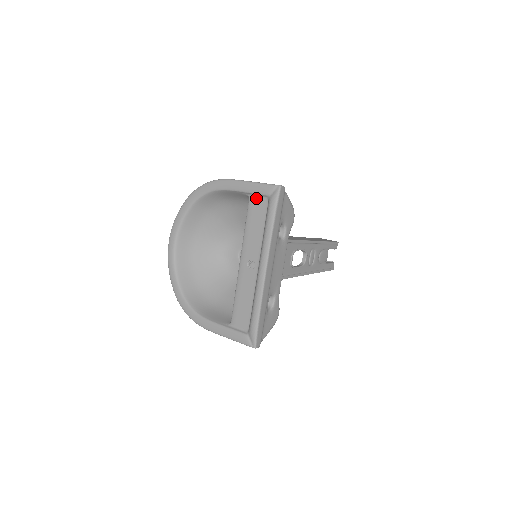
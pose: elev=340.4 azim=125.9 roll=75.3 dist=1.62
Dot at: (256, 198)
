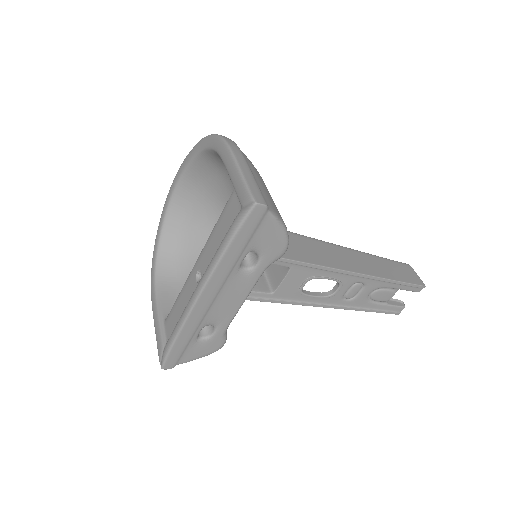
Dot at: (236, 197)
